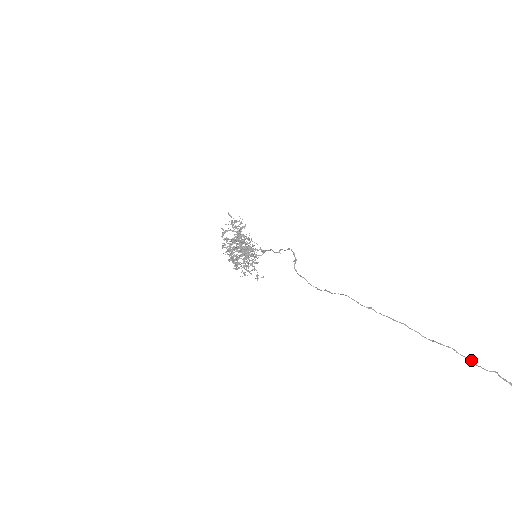
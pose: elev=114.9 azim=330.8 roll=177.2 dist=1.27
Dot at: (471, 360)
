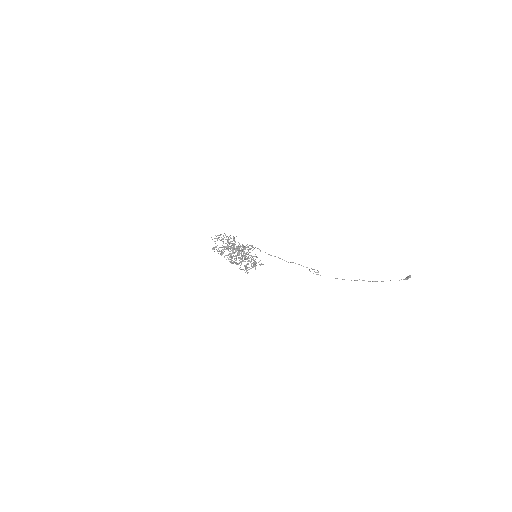
Dot at: occluded
